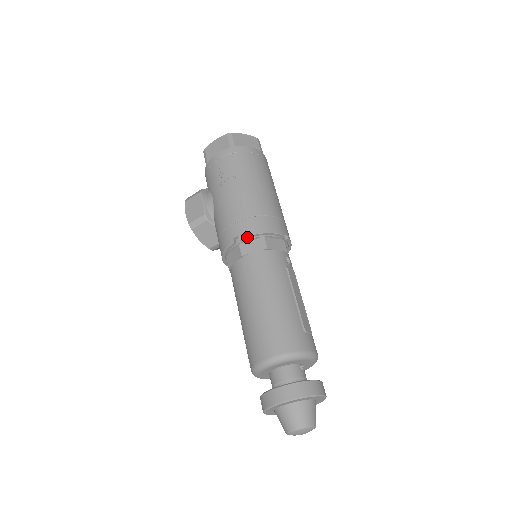
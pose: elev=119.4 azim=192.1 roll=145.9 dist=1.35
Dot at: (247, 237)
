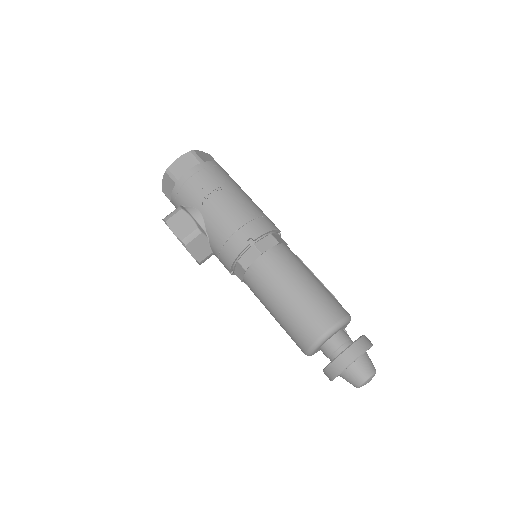
Dot at: (260, 236)
